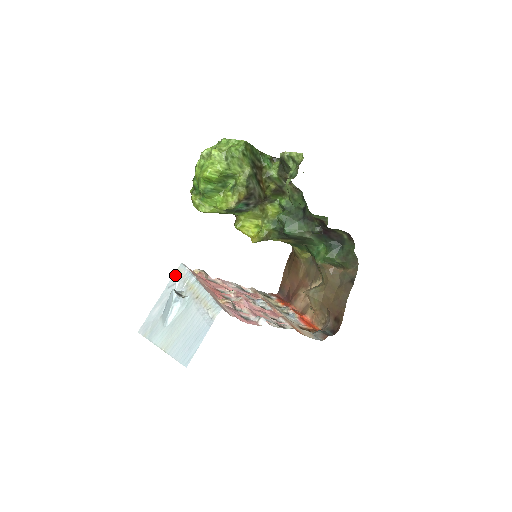
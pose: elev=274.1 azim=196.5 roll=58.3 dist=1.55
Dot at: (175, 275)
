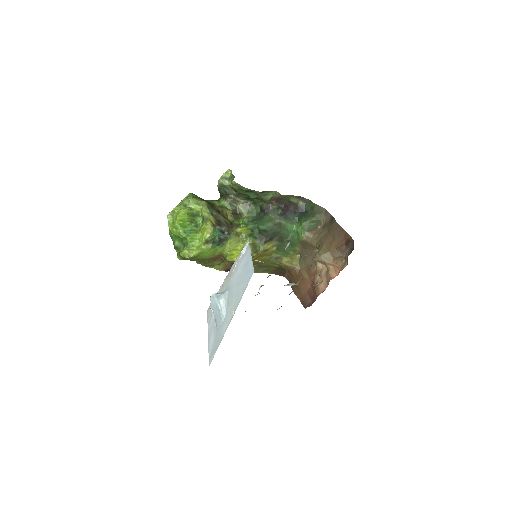
Dot at: (208, 316)
